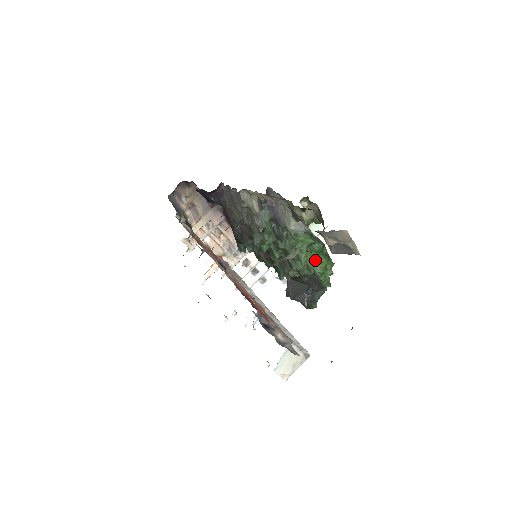
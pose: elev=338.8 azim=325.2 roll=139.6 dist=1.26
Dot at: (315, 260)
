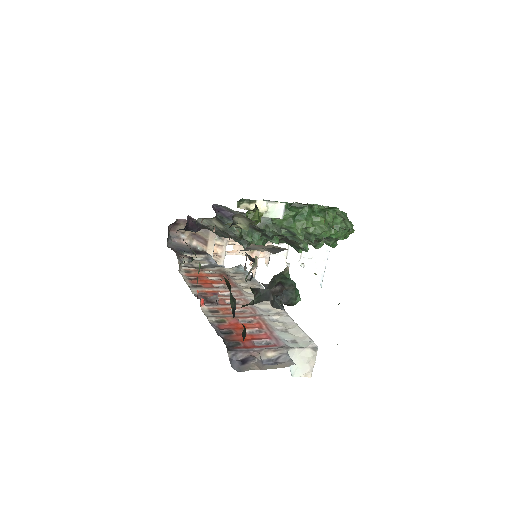
Dot at: (309, 226)
